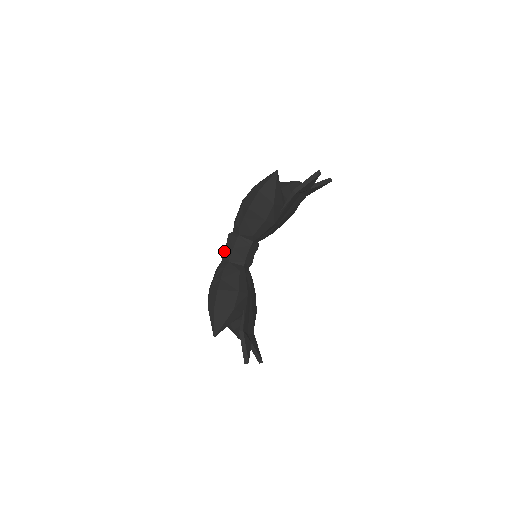
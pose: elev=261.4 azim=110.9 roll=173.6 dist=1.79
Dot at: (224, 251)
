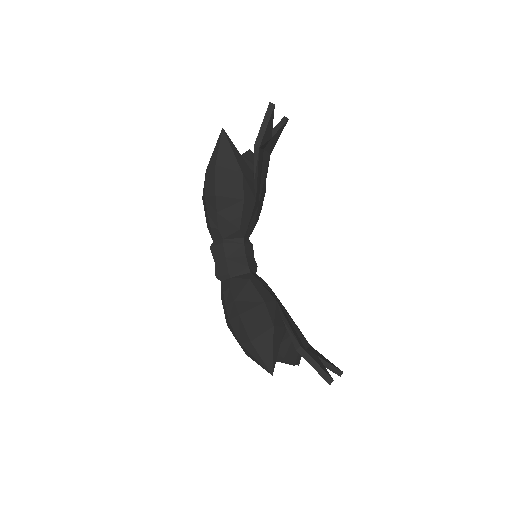
Dot at: (217, 270)
